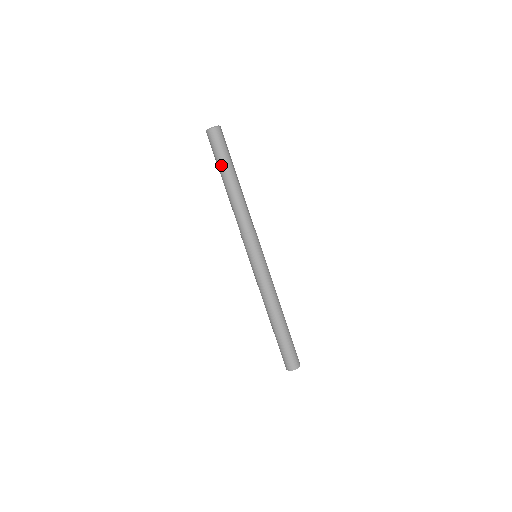
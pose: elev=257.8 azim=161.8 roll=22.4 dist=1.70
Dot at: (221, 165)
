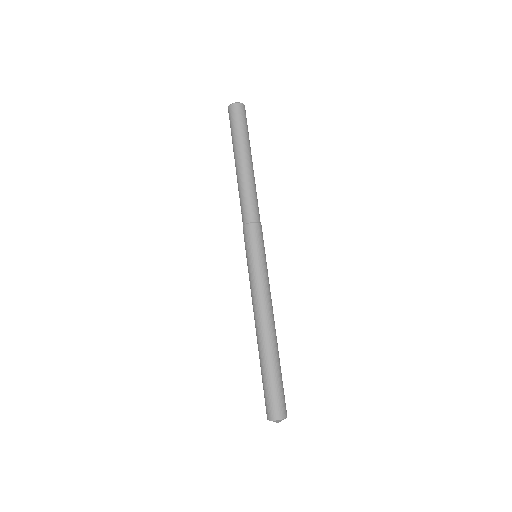
Dot at: (233, 145)
